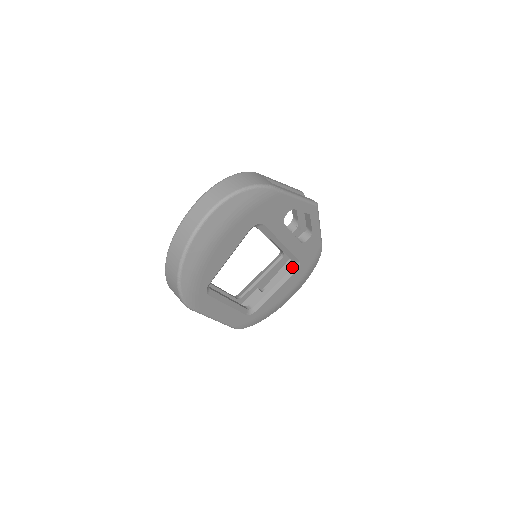
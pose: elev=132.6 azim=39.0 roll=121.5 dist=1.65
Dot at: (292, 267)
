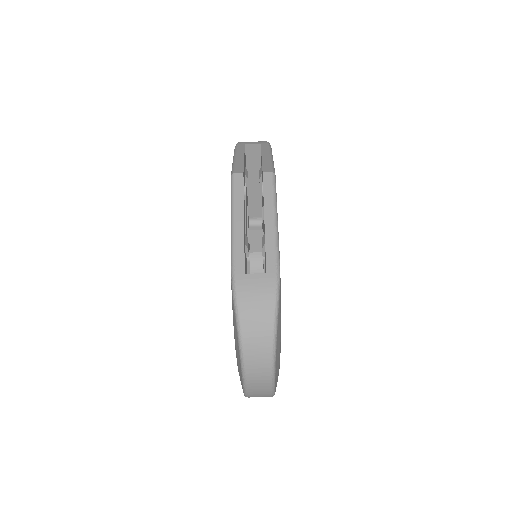
Dot at: occluded
